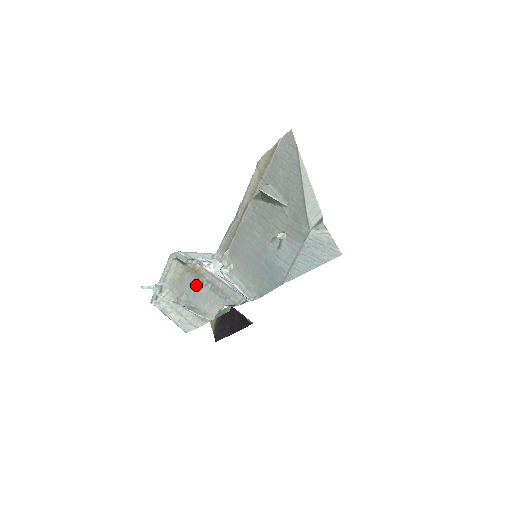
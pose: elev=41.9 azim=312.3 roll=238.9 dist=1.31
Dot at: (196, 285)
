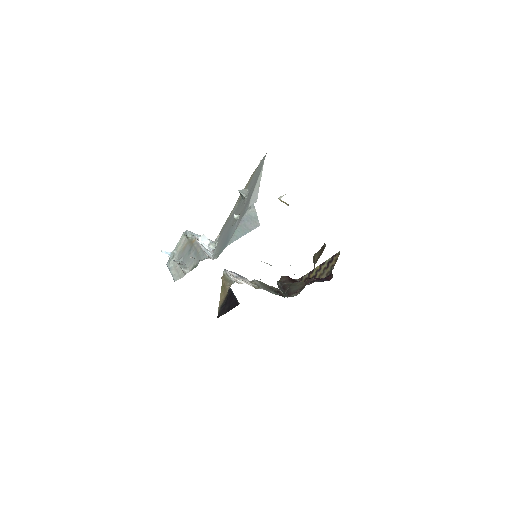
Dot at: (189, 251)
